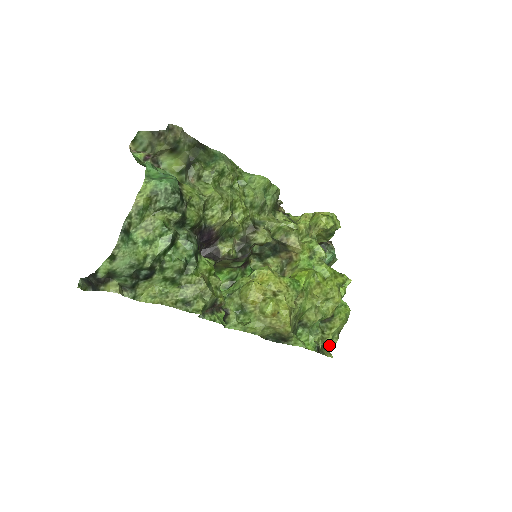
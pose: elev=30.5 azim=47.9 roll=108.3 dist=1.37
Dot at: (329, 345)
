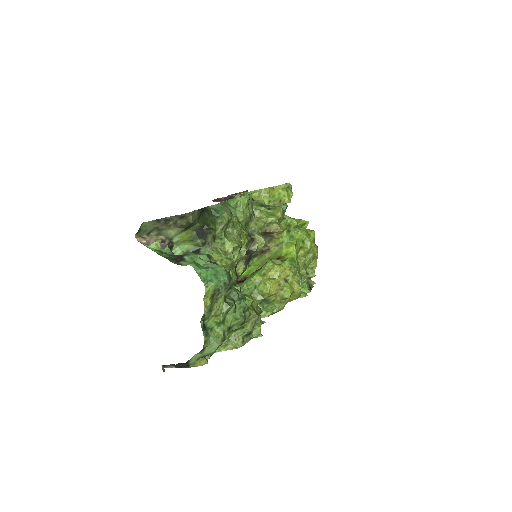
Dot at: occluded
